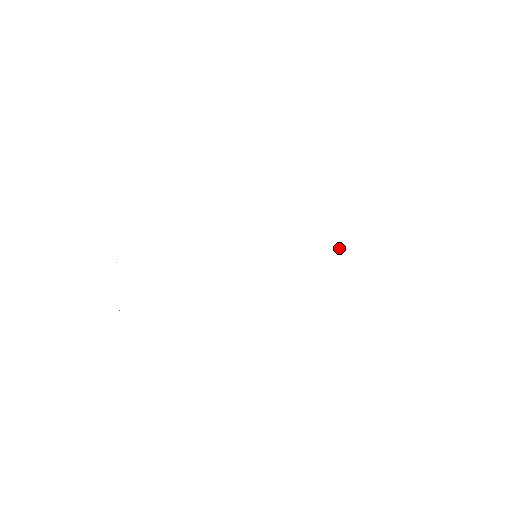
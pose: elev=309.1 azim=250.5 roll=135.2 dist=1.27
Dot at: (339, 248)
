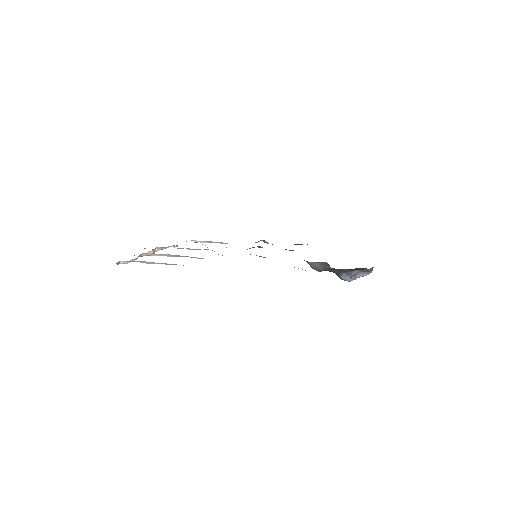
Dot at: occluded
